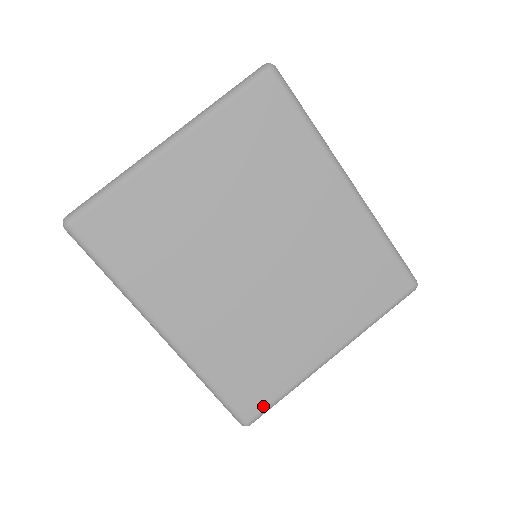
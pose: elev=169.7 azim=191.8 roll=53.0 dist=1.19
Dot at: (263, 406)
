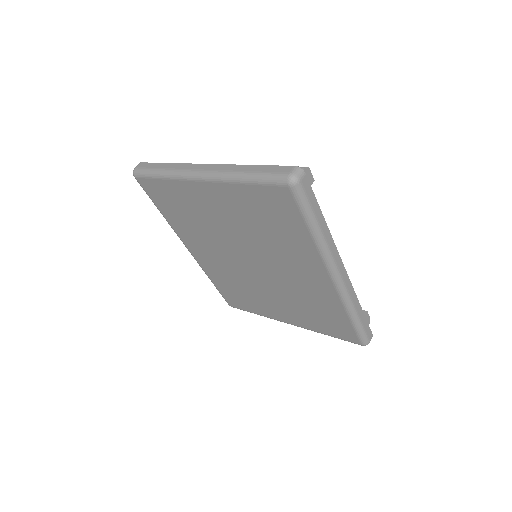
Dot at: (240, 308)
